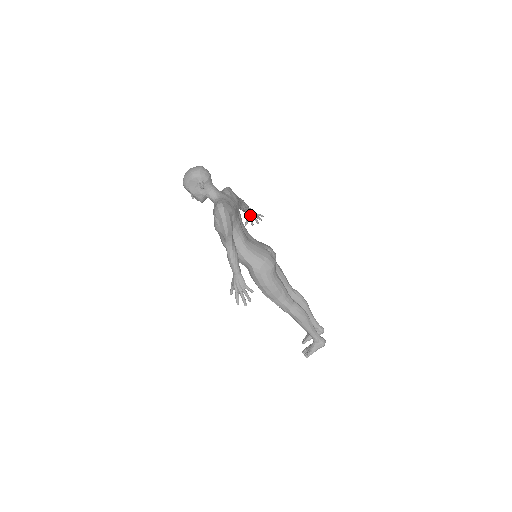
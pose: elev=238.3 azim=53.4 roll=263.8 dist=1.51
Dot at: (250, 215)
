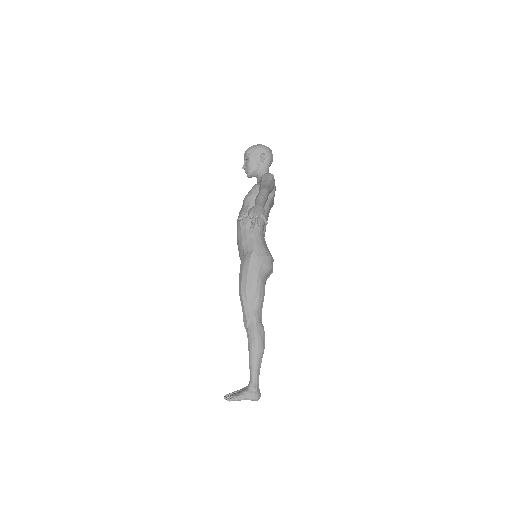
Dot at: occluded
